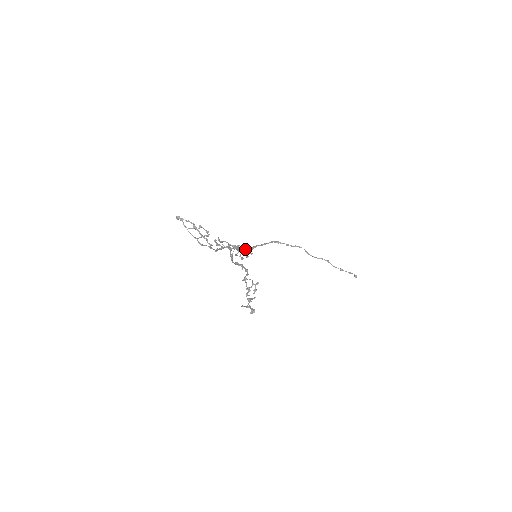
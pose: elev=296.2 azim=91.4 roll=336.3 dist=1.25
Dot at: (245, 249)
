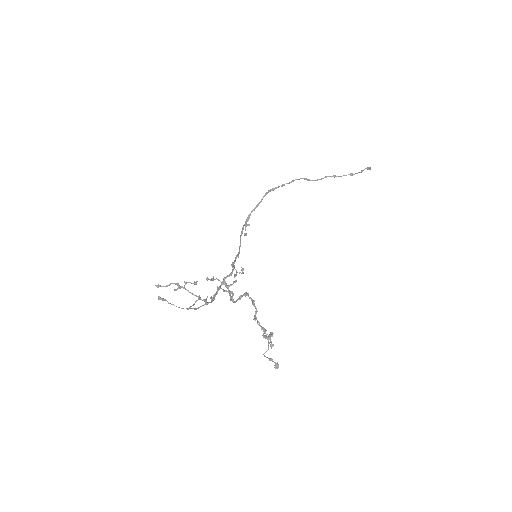
Dot at: (240, 237)
